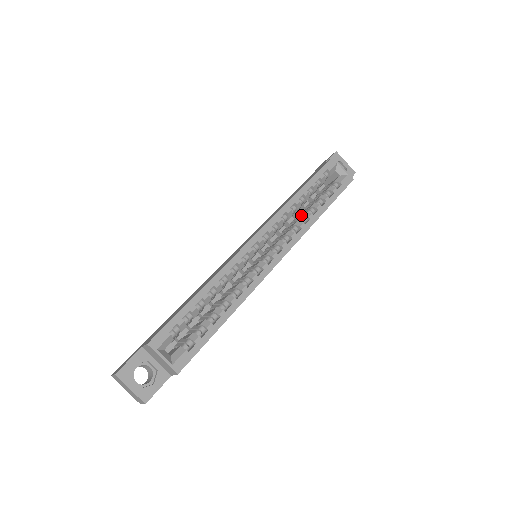
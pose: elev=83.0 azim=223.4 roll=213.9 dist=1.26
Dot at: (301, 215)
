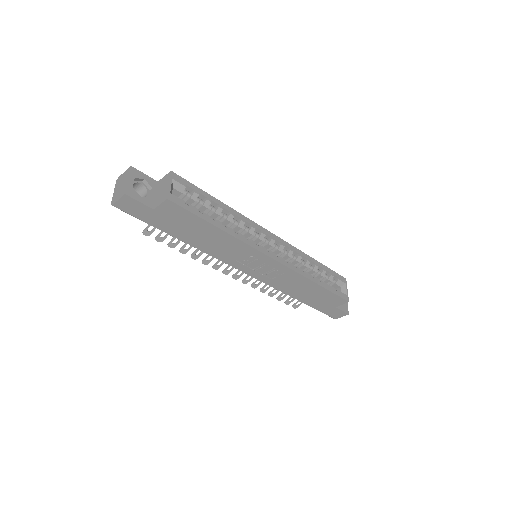
Dot at: occluded
